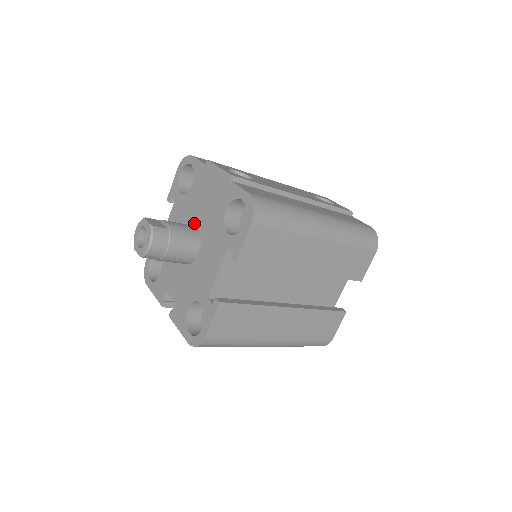
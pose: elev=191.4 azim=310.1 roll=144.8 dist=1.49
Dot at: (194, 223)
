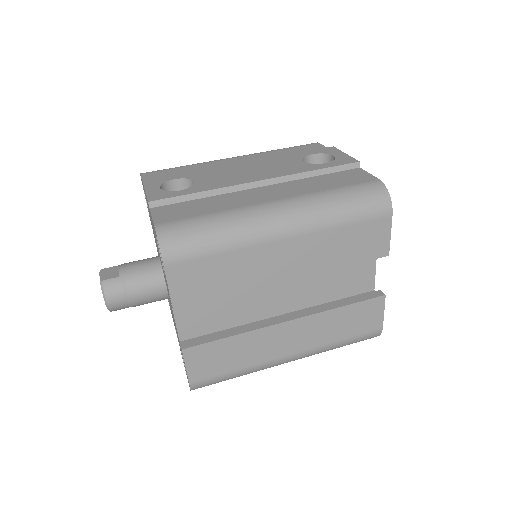
Dot at: occluded
